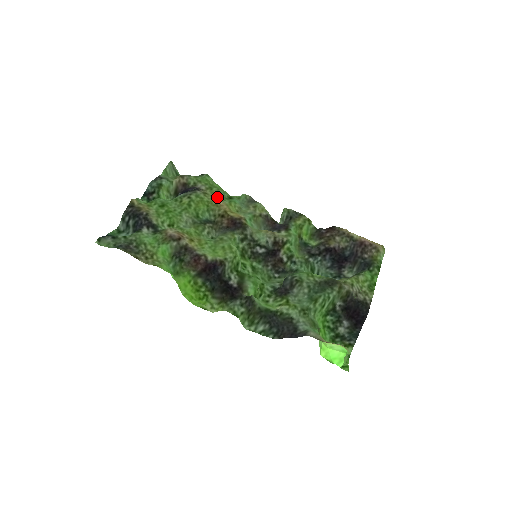
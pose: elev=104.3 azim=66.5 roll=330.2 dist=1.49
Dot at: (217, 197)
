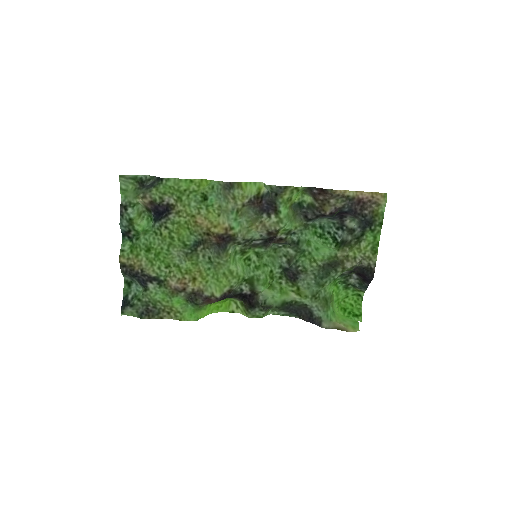
Dot at: (191, 209)
